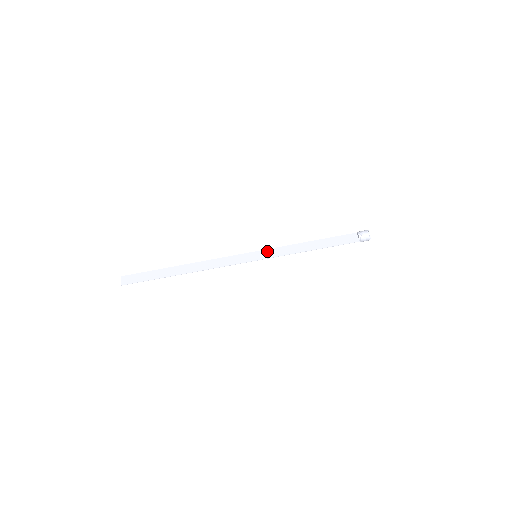
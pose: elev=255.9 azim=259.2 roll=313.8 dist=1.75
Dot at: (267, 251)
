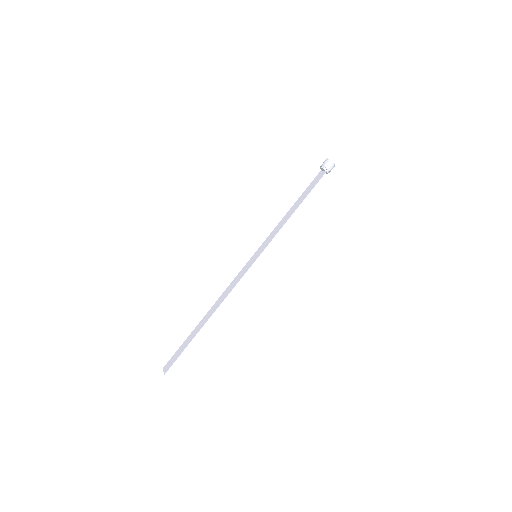
Dot at: (262, 245)
